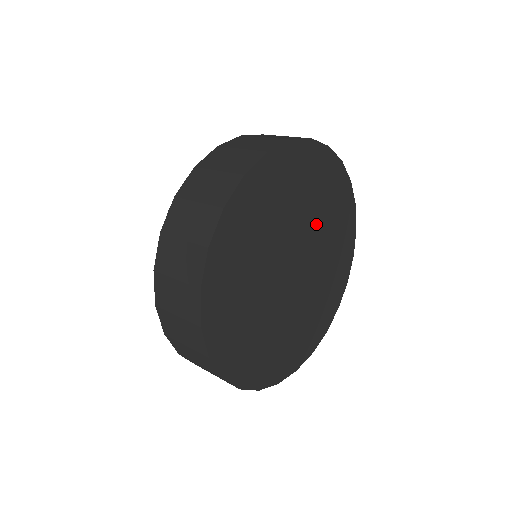
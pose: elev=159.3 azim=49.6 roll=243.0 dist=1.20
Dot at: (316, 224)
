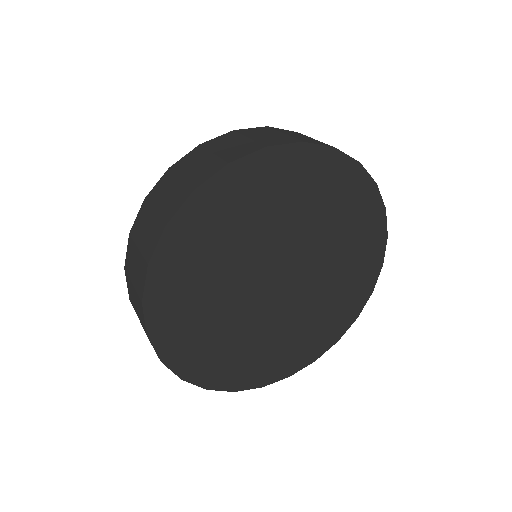
Dot at: (327, 253)
